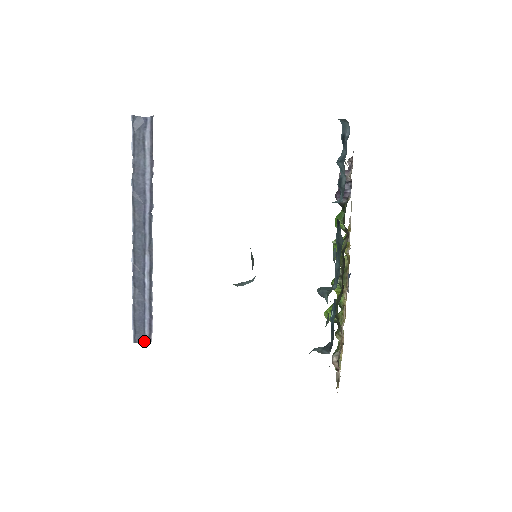
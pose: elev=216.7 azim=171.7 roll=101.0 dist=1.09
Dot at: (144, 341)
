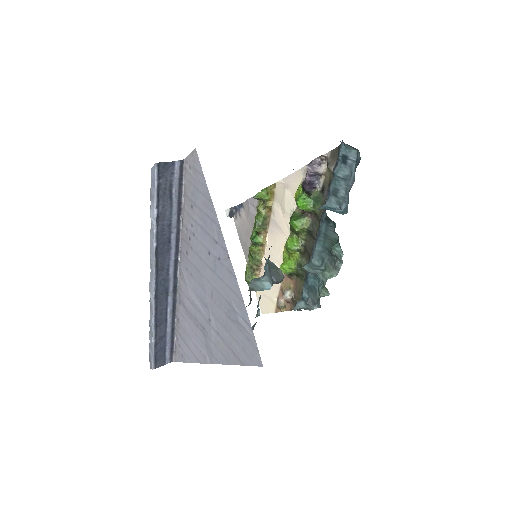
Dot at: (165, 363)
